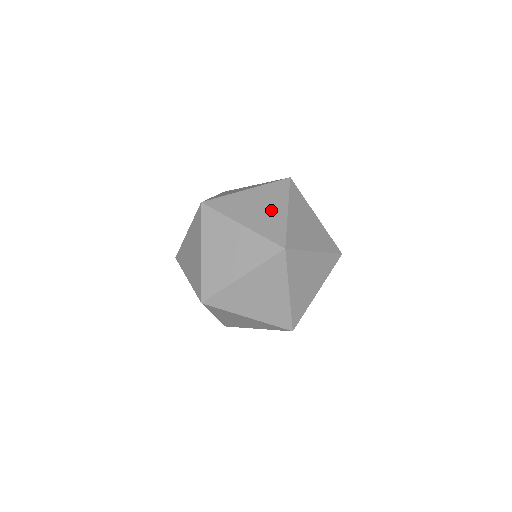
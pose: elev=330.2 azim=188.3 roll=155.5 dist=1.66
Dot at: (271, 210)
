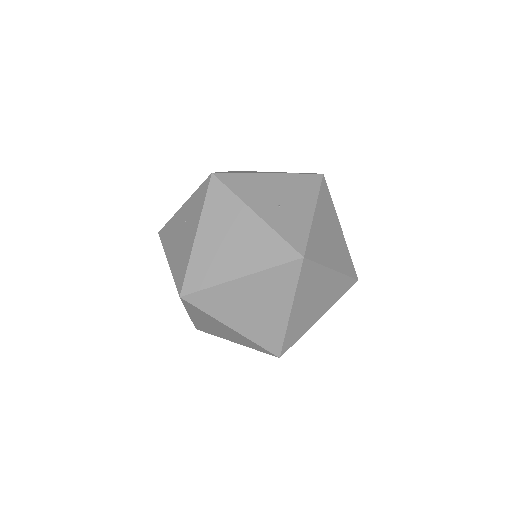
Dot at: (295, 206)
